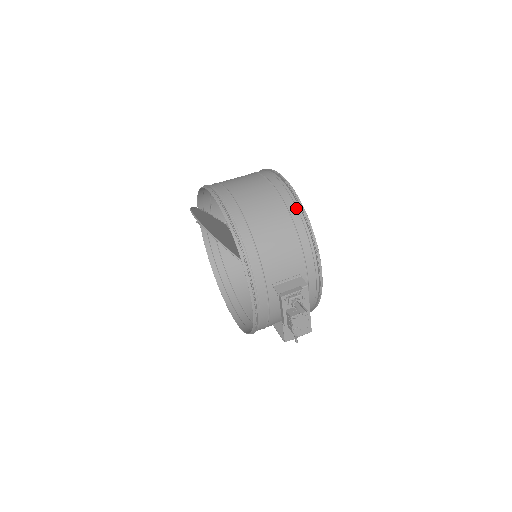
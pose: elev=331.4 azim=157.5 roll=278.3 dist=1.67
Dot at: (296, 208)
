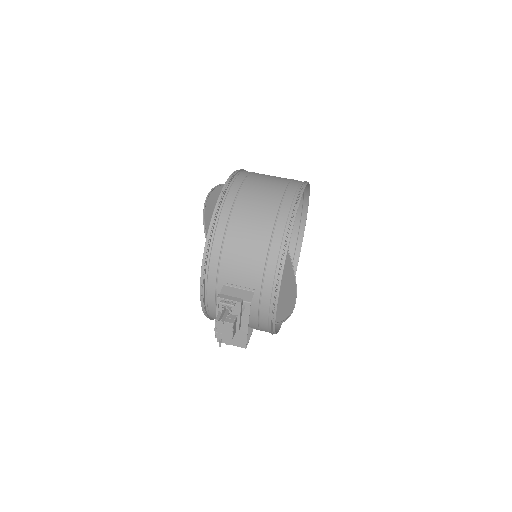
Dot at: (284, 227)
